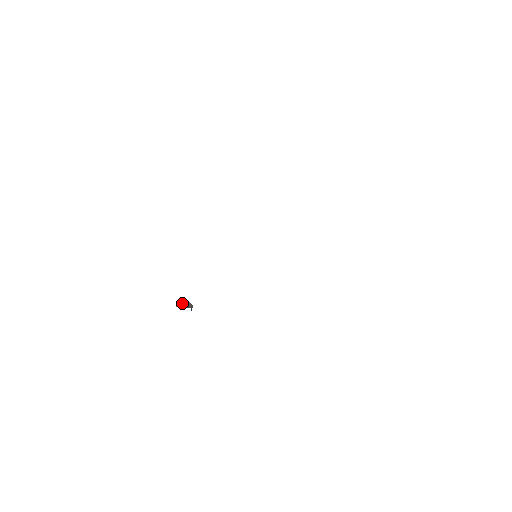
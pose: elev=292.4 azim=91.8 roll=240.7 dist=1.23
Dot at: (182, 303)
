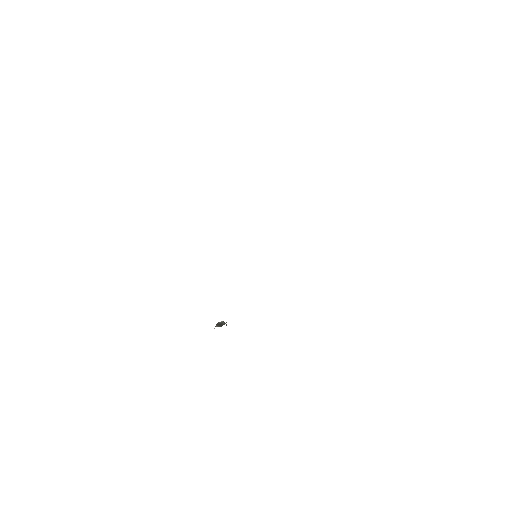
Dot at: (217, 324)
